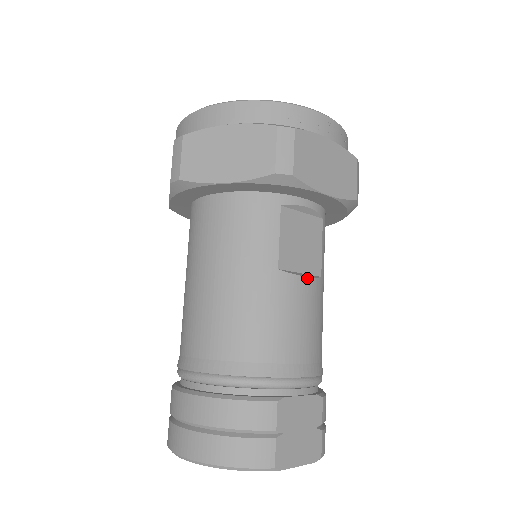
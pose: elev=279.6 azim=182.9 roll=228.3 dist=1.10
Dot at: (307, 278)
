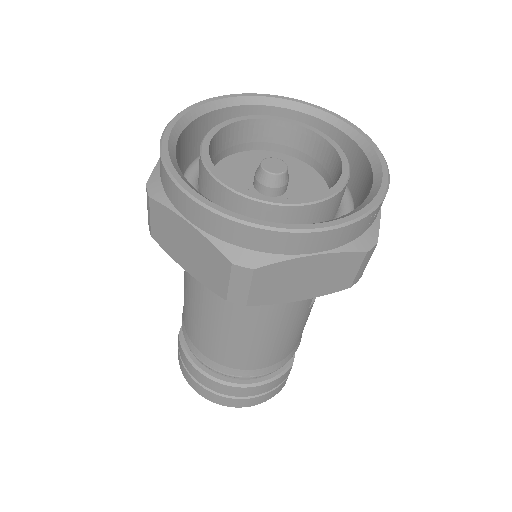
Dot at: occluded
